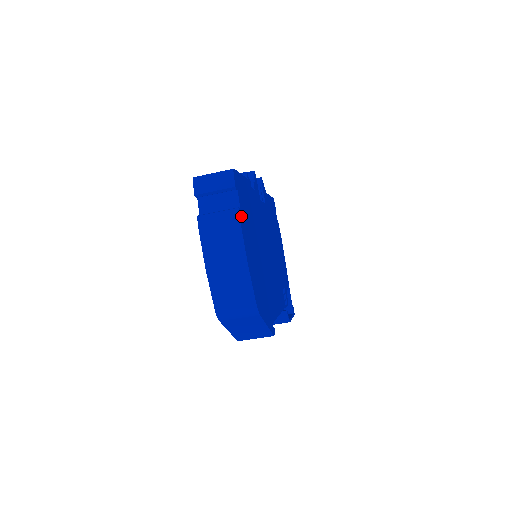
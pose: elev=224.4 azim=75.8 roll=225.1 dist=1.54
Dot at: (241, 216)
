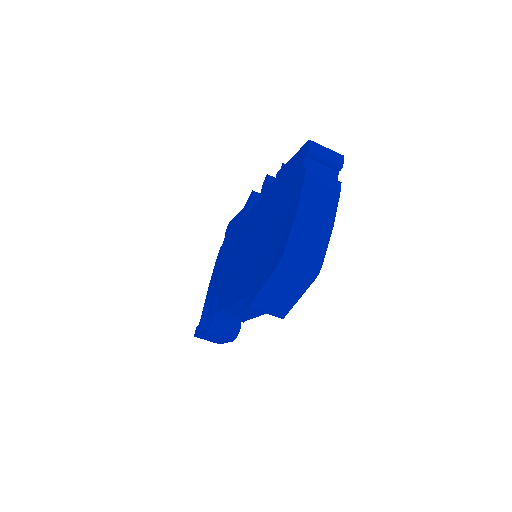
Dot at: occluded
